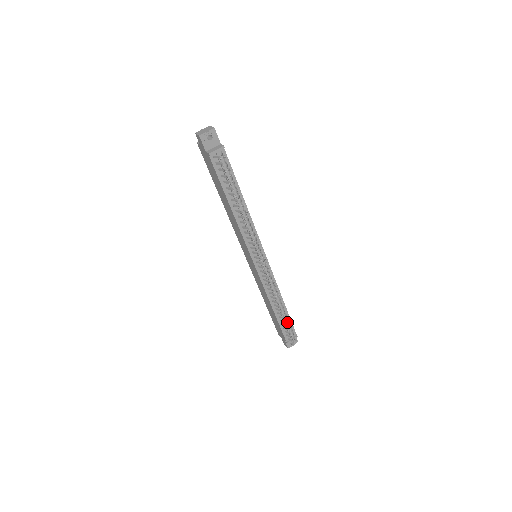
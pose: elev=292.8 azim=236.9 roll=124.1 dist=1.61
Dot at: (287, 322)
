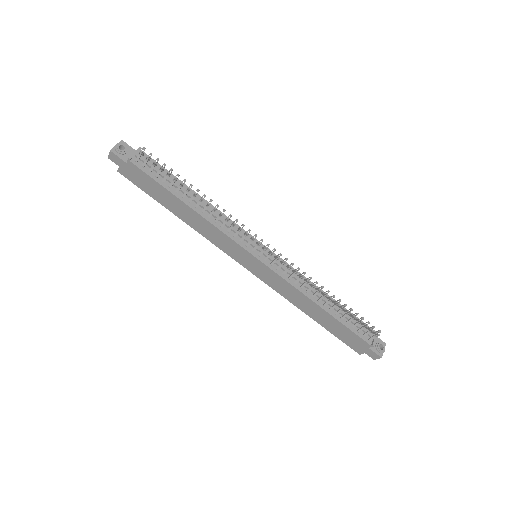
Dot at: occluded
